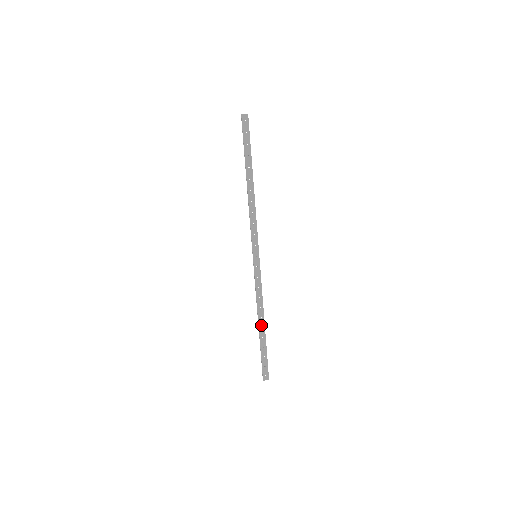
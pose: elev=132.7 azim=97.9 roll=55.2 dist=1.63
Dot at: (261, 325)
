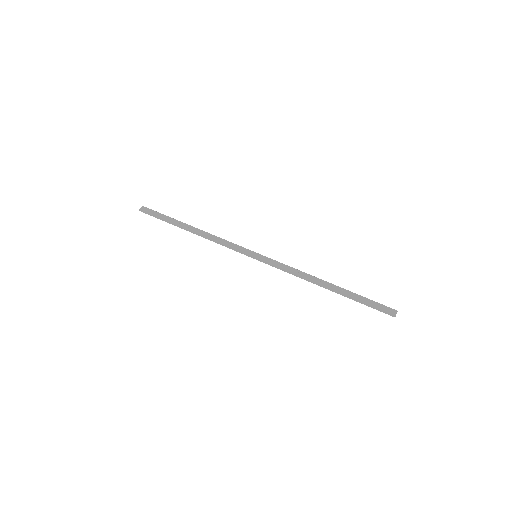
Dot at: (328, 286)
